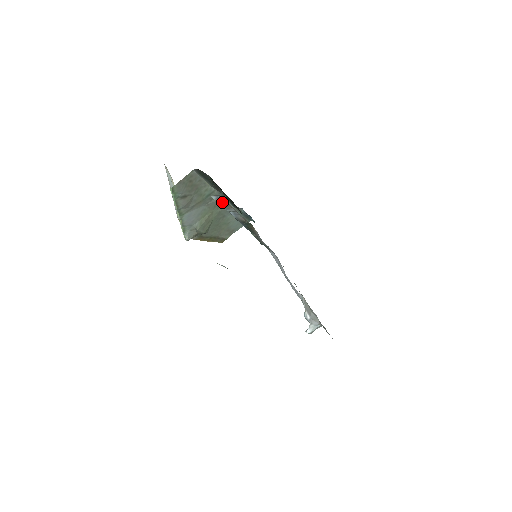
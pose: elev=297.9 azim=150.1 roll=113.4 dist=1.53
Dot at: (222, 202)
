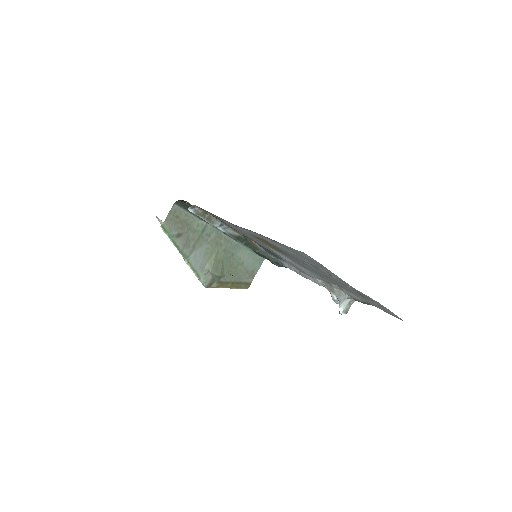
Dot at: (202, 215)
